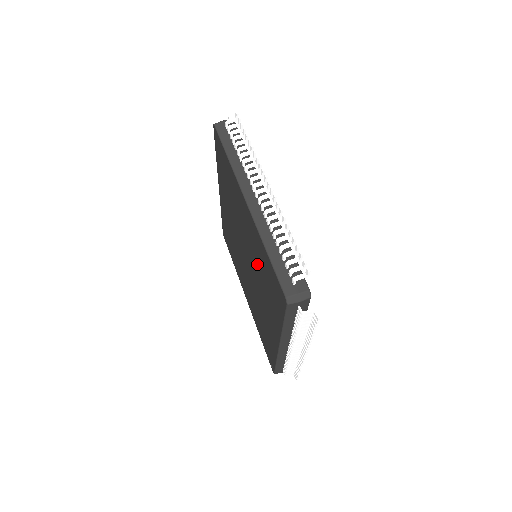
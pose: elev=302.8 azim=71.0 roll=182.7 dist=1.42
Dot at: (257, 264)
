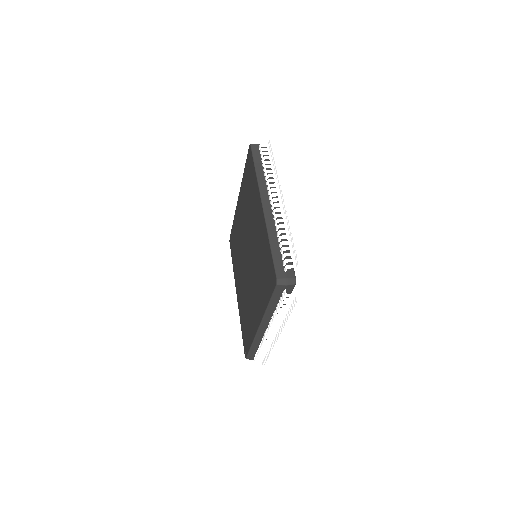
Dot at: (258, 257)
